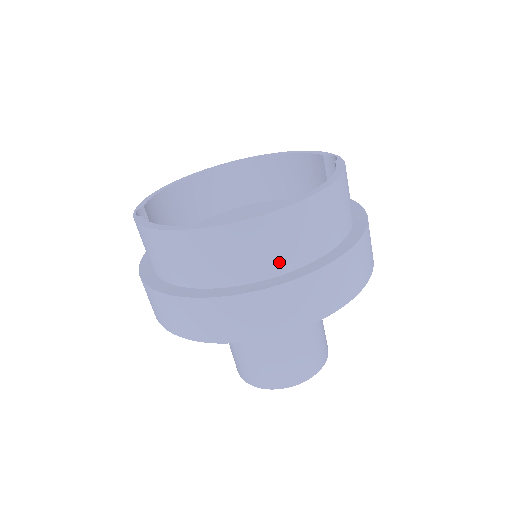
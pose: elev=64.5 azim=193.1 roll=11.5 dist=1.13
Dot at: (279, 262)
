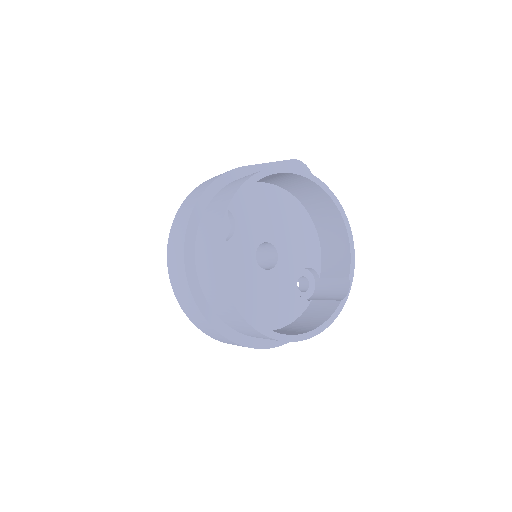
Dot at: (247, 334)
